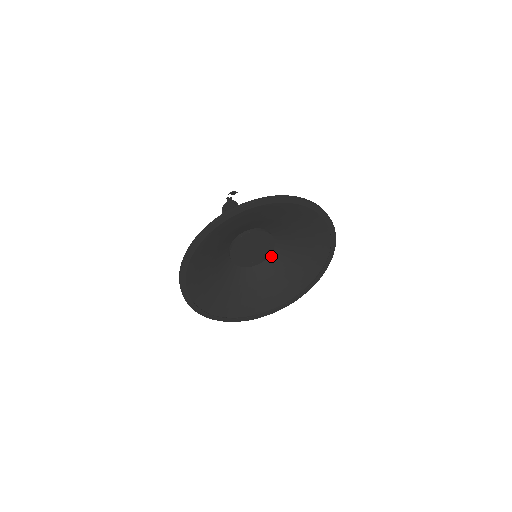
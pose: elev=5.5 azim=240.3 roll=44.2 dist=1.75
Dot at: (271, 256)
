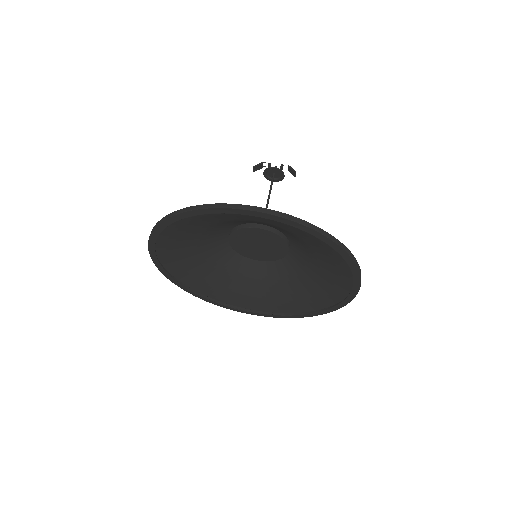
Dot at: (250, 259)
